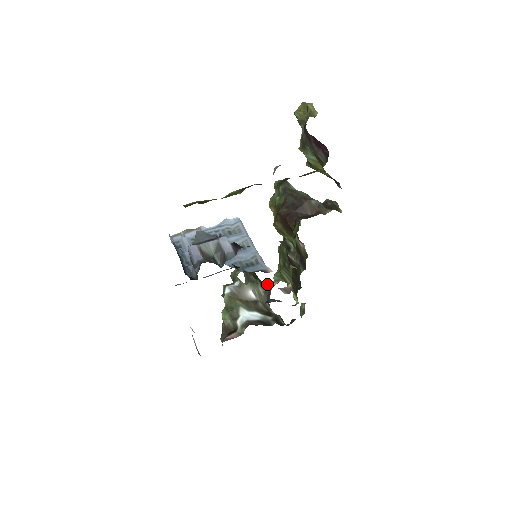
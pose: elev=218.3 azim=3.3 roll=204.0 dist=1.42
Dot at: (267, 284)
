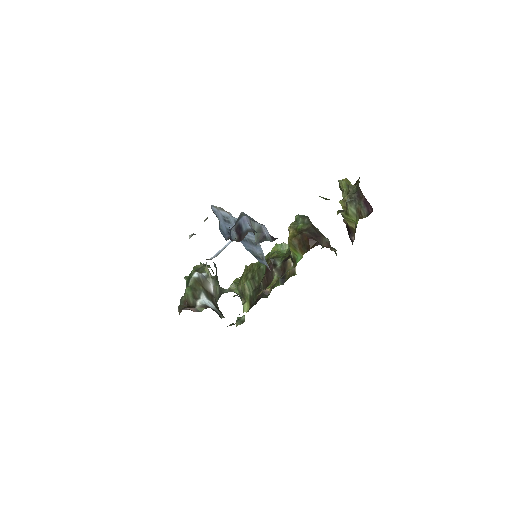
Dot at: (223, 288)
